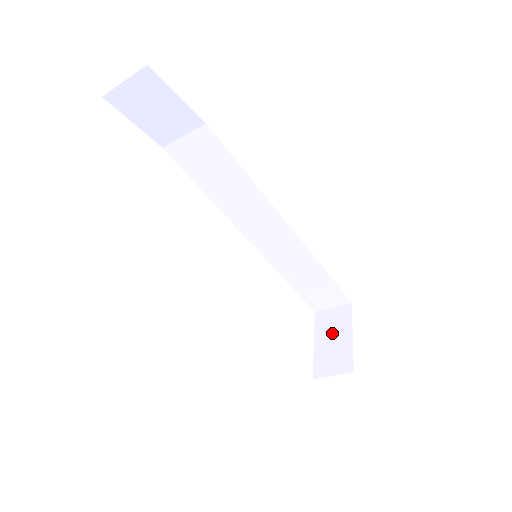
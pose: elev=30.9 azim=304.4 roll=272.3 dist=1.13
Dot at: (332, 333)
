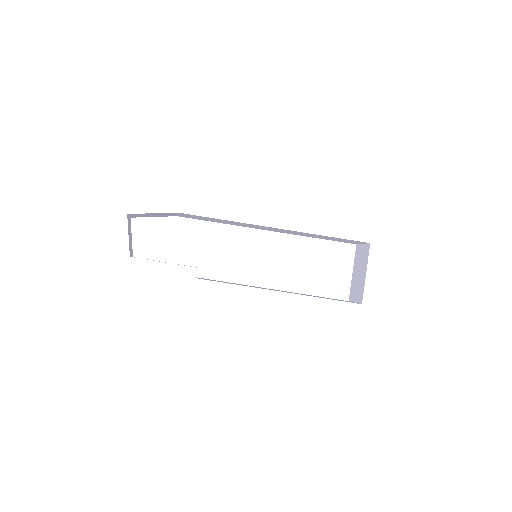
Dot at: (359, 267)
